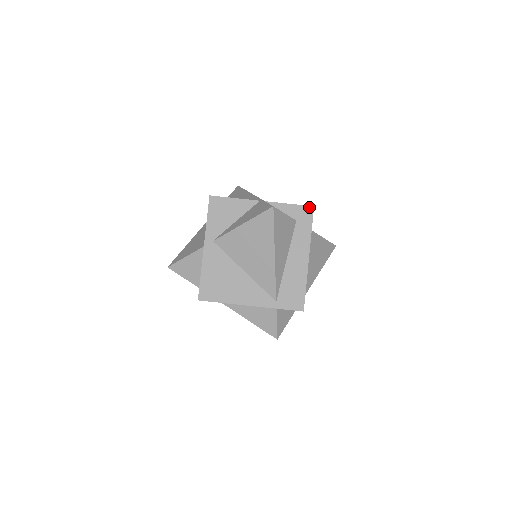
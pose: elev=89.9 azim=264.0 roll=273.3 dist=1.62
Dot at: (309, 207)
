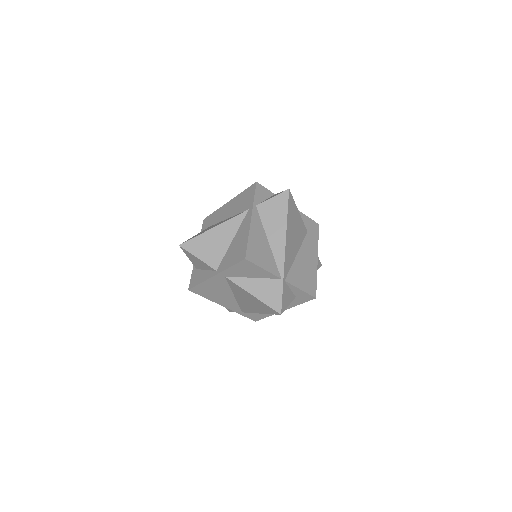
Dot at: (312, 297)
